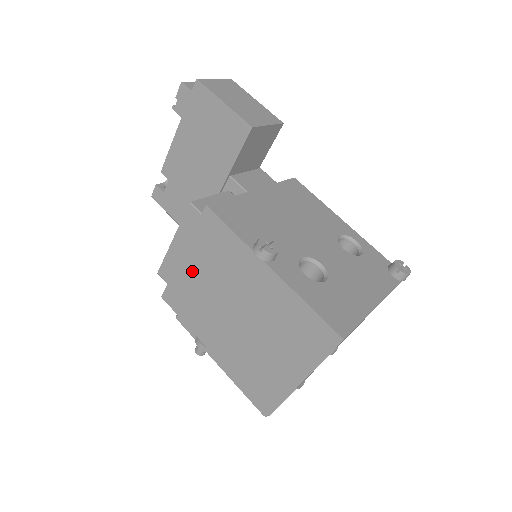
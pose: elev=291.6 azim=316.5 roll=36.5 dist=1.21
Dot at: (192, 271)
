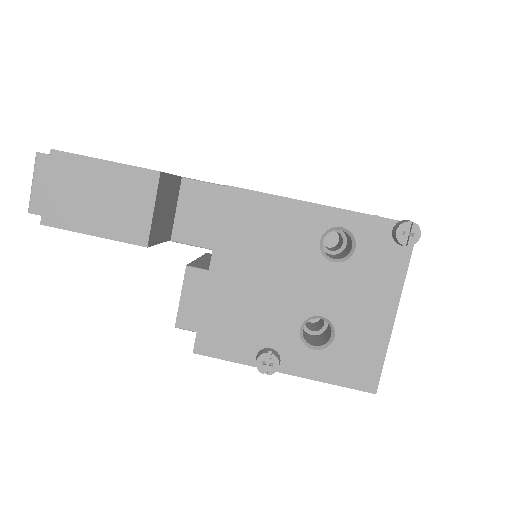
Dot at: occluded
